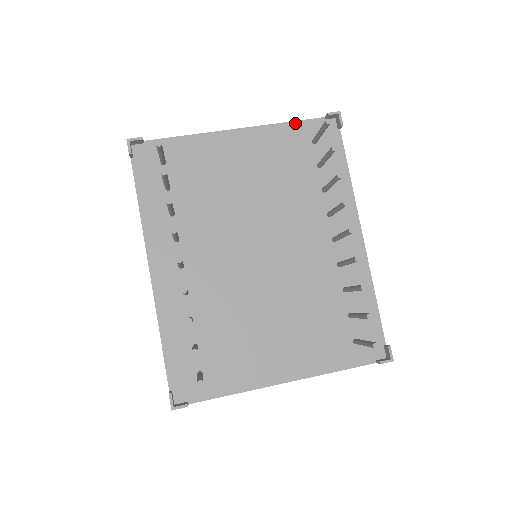
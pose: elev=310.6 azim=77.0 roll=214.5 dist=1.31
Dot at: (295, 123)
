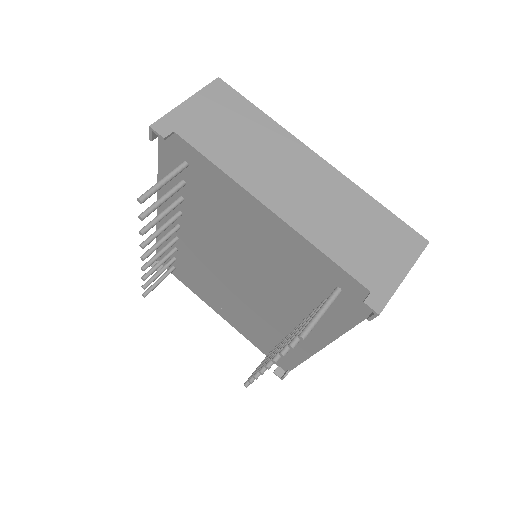
Dot at: (333, 263)
